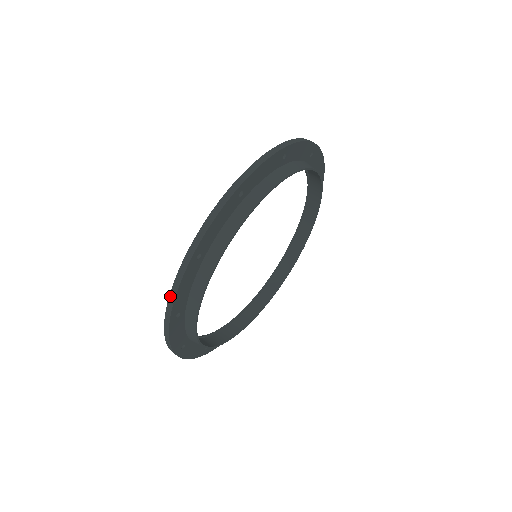
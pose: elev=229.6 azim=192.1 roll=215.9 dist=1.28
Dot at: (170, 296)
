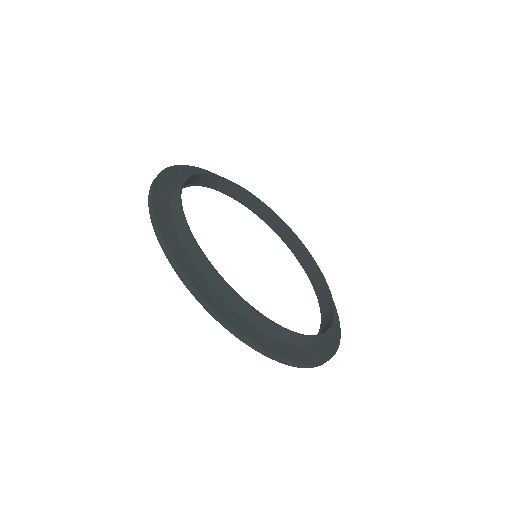
Dot at: (184, 283)
